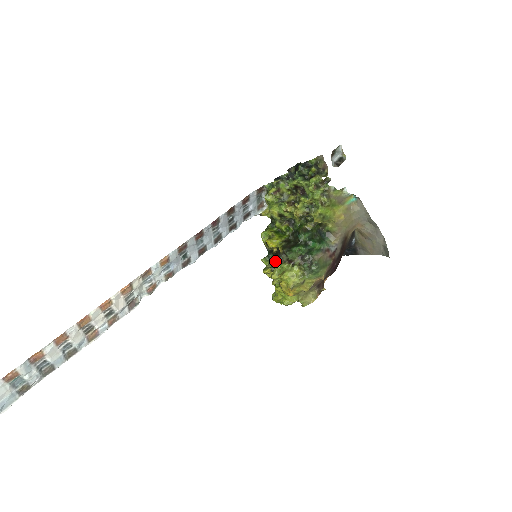
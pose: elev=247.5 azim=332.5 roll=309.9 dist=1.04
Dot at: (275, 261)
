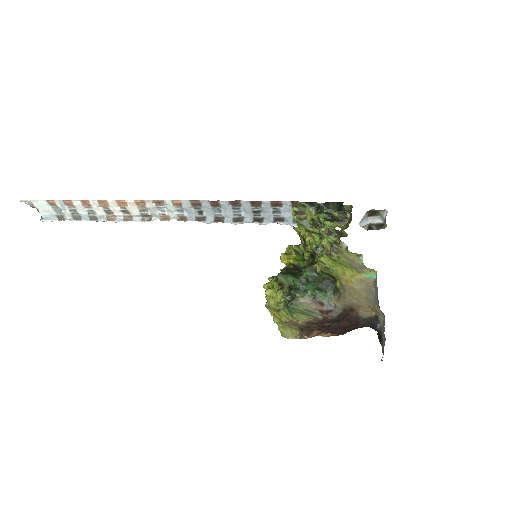
Dot at: occluded
